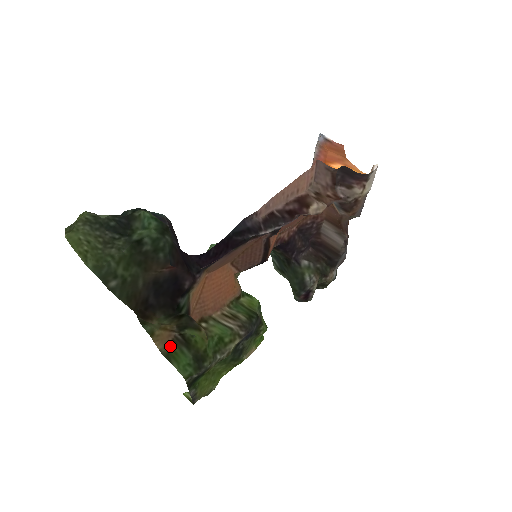
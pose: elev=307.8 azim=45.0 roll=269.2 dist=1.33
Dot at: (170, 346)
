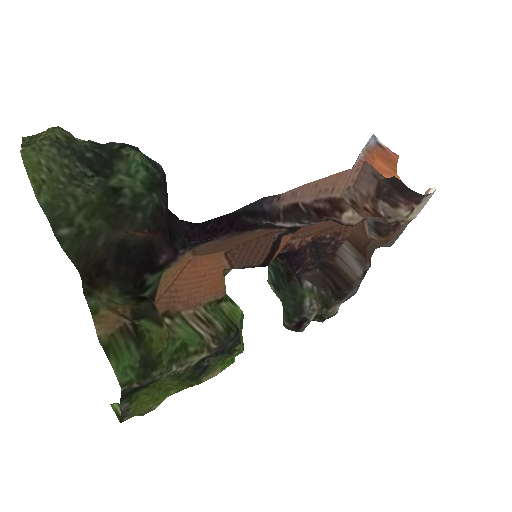
Dot at: (114, 335)
